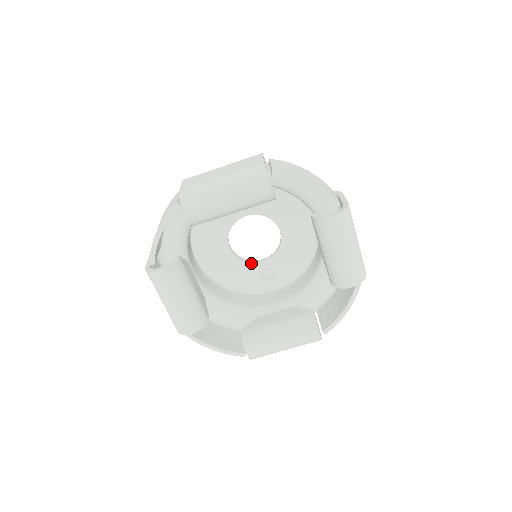
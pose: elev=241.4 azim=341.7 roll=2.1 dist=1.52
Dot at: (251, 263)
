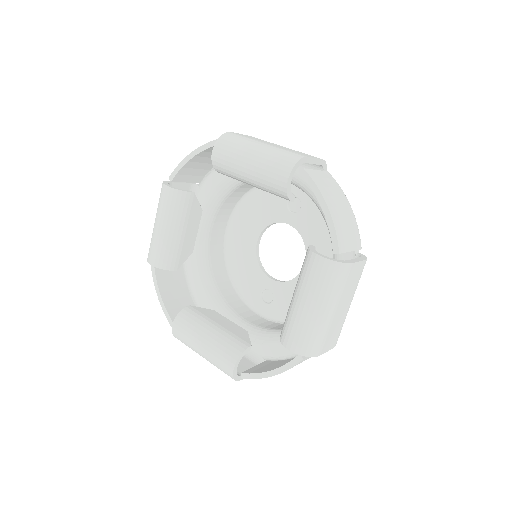
Dot at: (262, 272)
